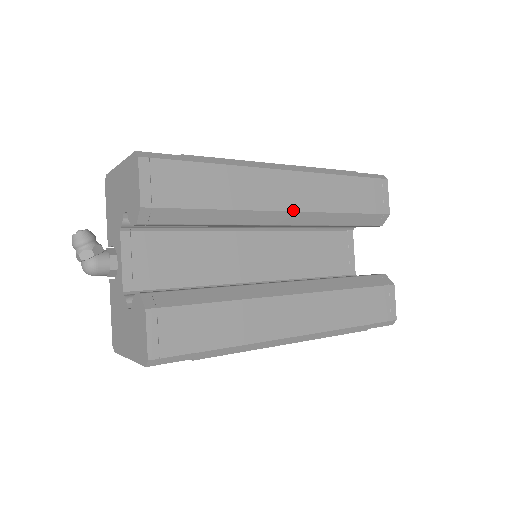
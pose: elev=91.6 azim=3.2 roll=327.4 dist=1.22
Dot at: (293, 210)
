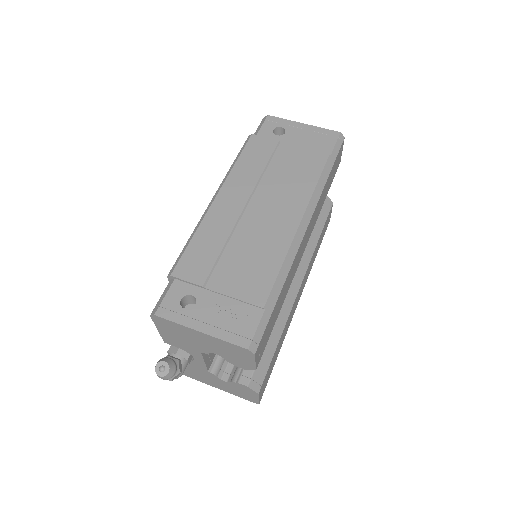
Dot at: (306, 245)
